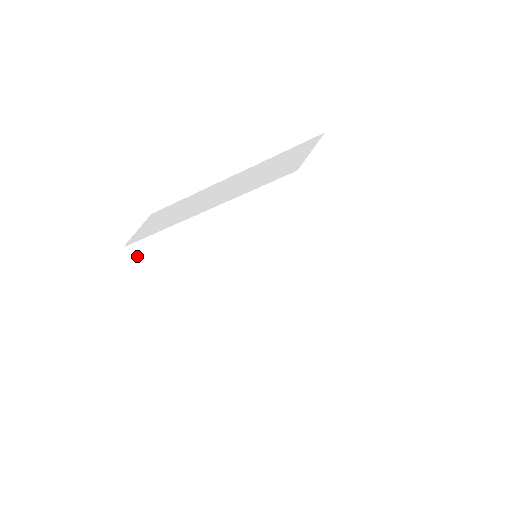
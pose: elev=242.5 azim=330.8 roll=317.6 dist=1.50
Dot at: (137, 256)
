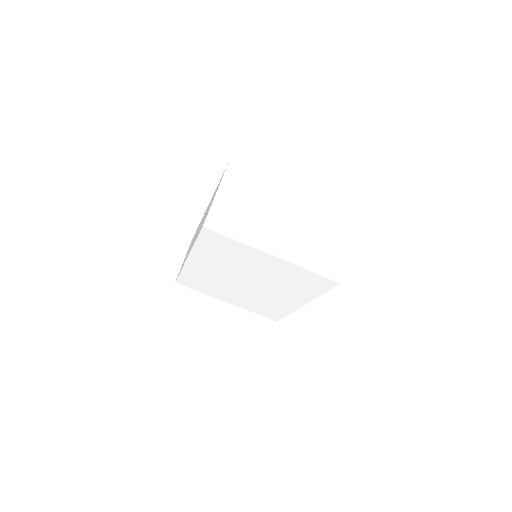
Dot at: (186, 284)
